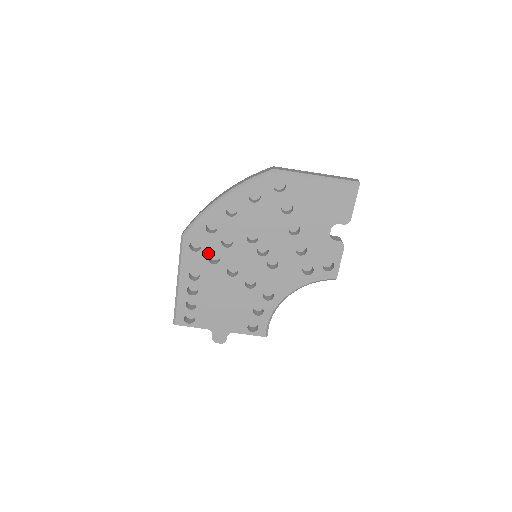
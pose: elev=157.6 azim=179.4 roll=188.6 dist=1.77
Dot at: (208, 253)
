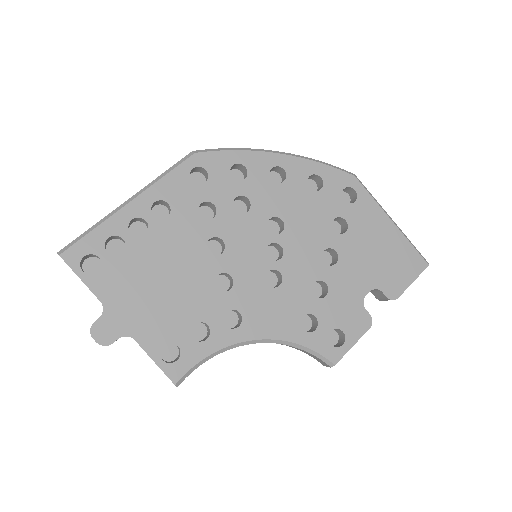
Dot at: (207, 197)
